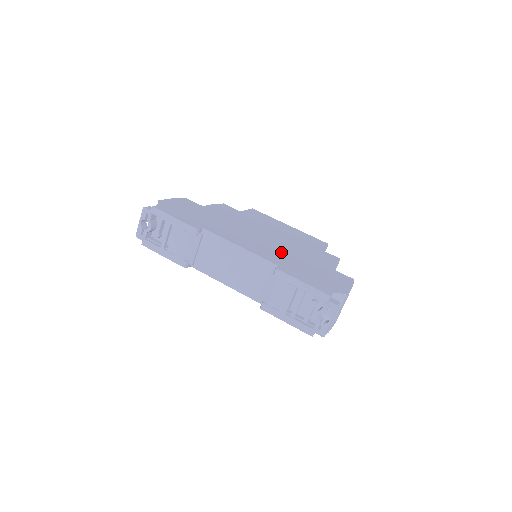
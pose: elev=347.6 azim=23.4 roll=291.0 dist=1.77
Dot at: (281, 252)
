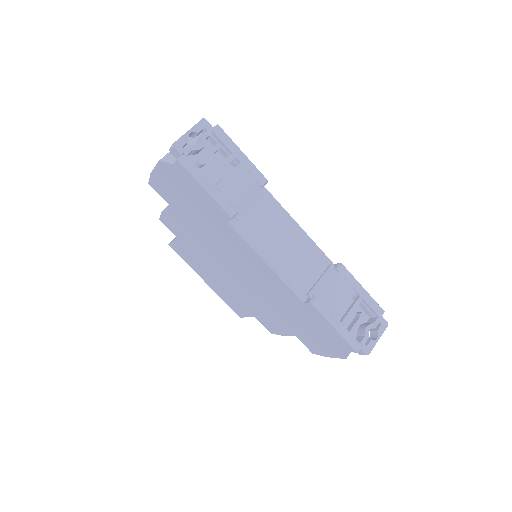
Dot at: occluded
